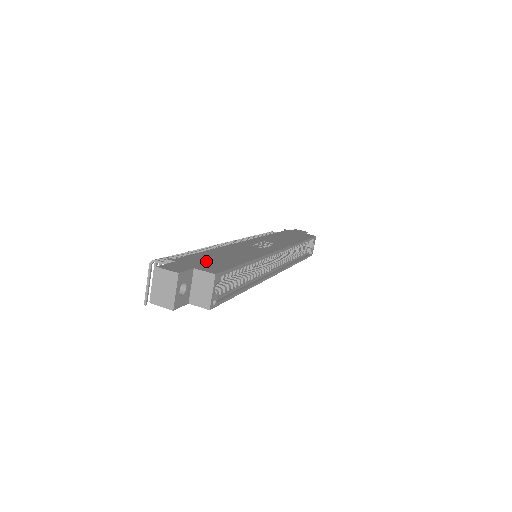
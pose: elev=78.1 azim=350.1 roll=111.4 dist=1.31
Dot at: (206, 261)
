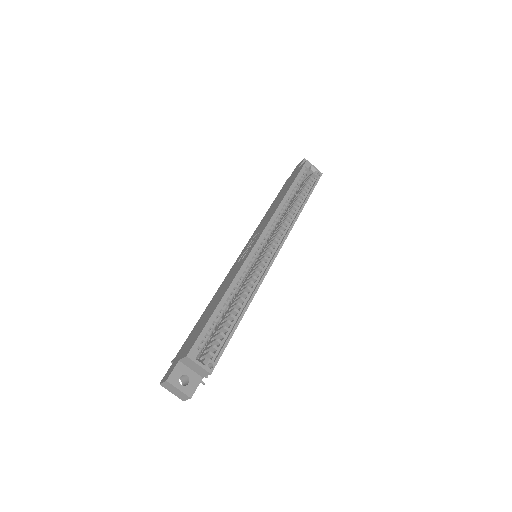
Dot at: (192, 337)
